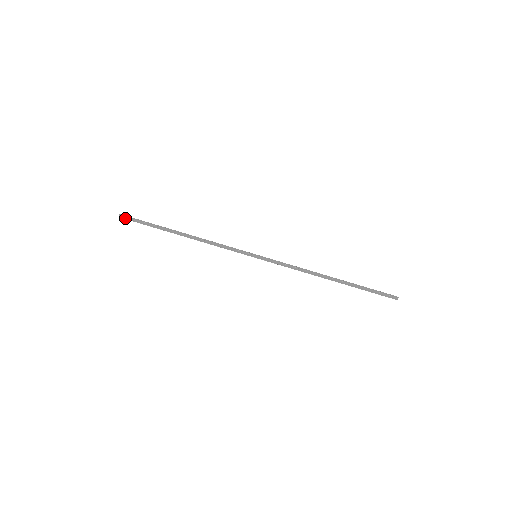
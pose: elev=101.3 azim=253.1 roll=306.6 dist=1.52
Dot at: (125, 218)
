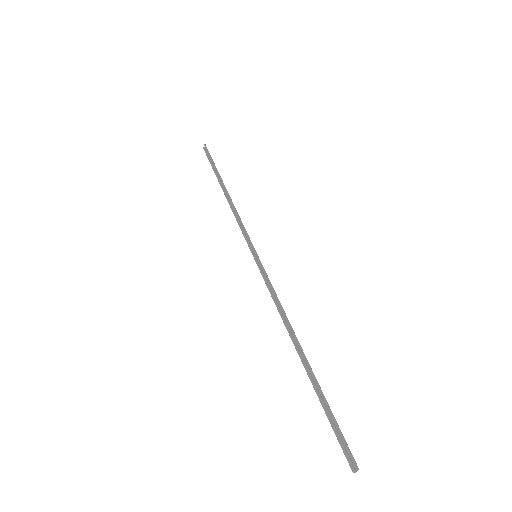
Dot at: (205, 151)
